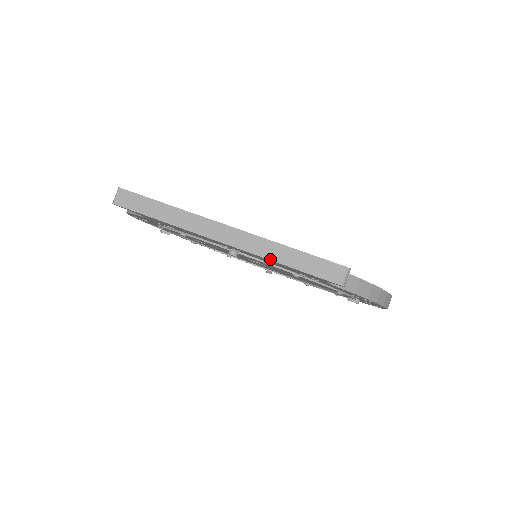
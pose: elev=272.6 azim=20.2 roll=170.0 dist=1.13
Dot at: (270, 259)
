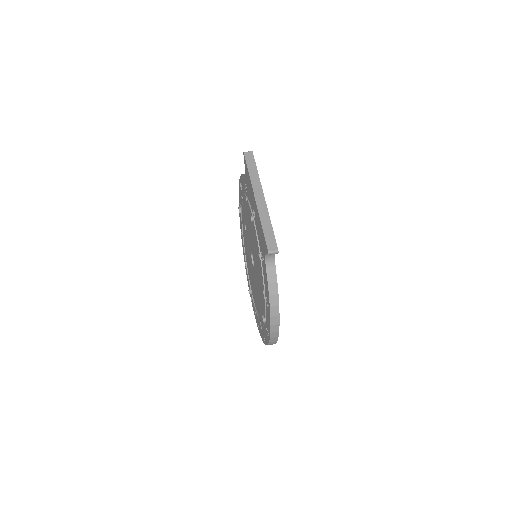
Dot at: (261, 219)
